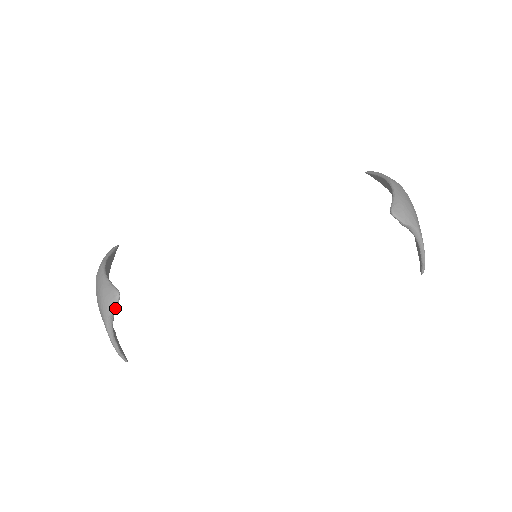
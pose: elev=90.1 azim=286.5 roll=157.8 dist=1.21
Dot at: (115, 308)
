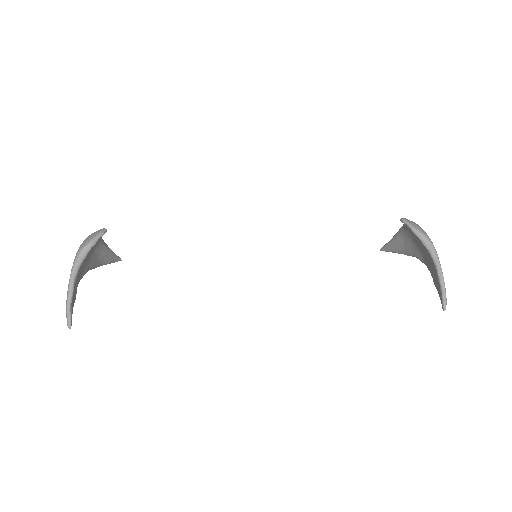
Dot at: (95, 240)
